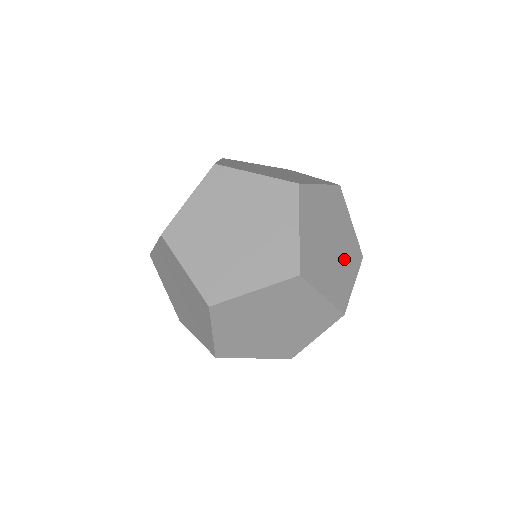
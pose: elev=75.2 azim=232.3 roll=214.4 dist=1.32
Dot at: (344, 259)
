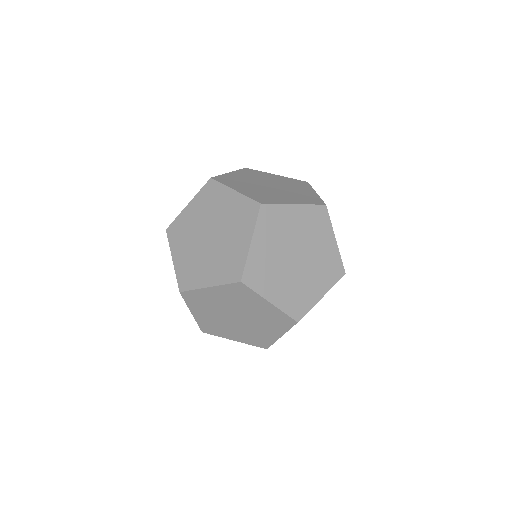
Dot at: occluded
